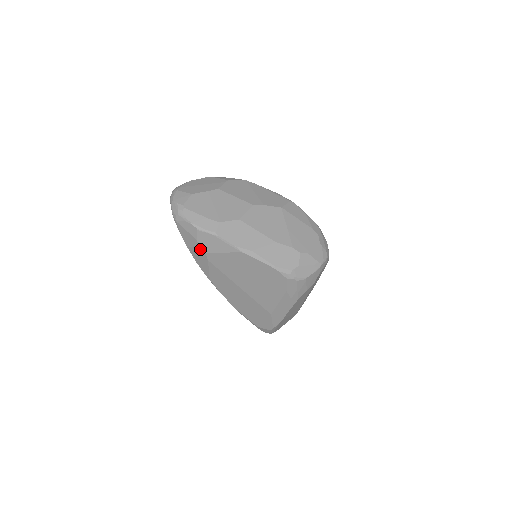
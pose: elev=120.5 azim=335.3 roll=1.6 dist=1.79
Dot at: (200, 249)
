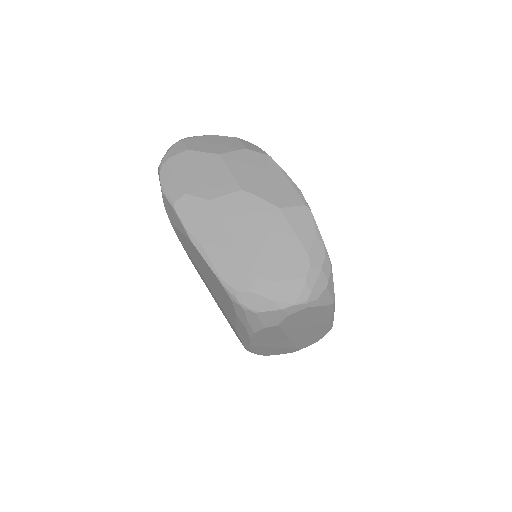
Dot at: occluded
